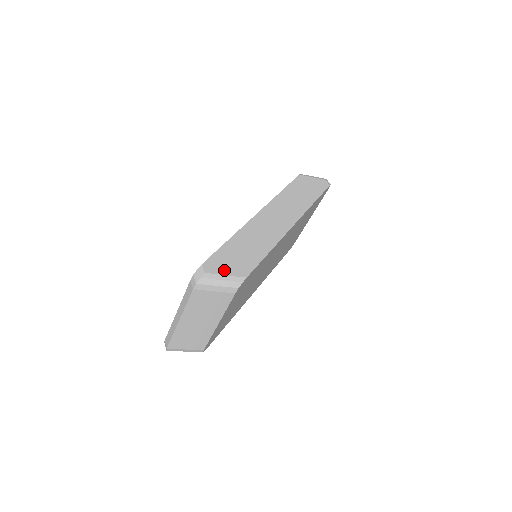
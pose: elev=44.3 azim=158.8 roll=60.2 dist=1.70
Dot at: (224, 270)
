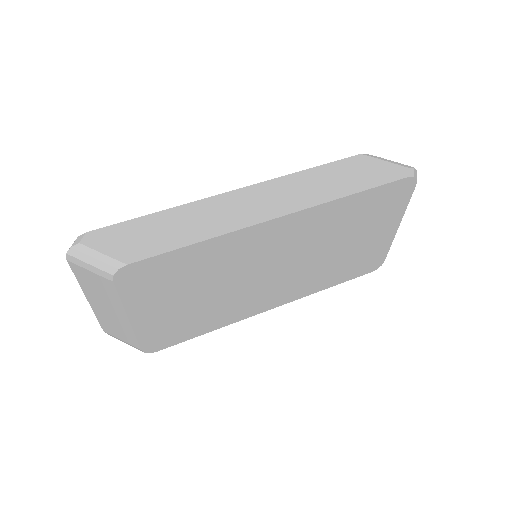
Dot at: (107, 247)
